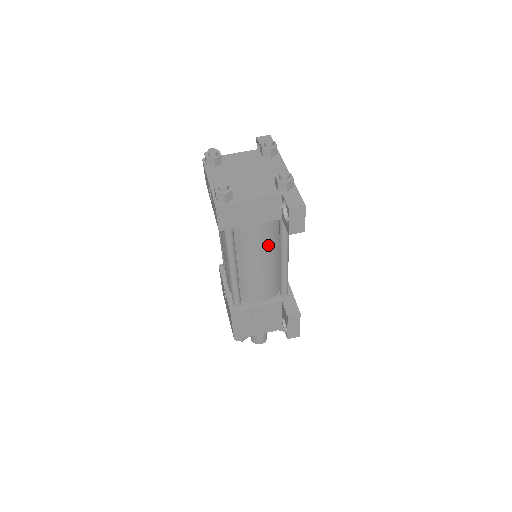
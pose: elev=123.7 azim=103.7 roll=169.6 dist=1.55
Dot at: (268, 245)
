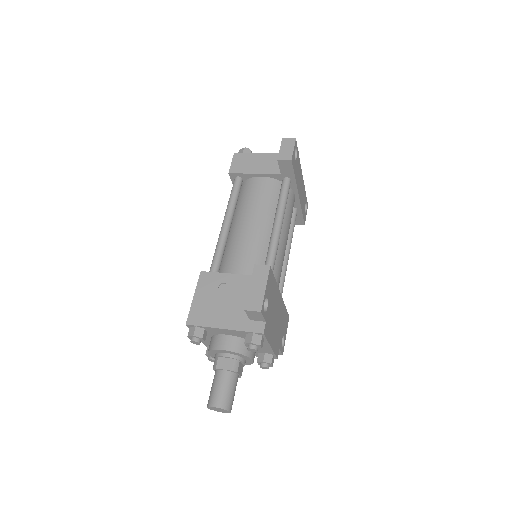
Dot at: (264, 205)
